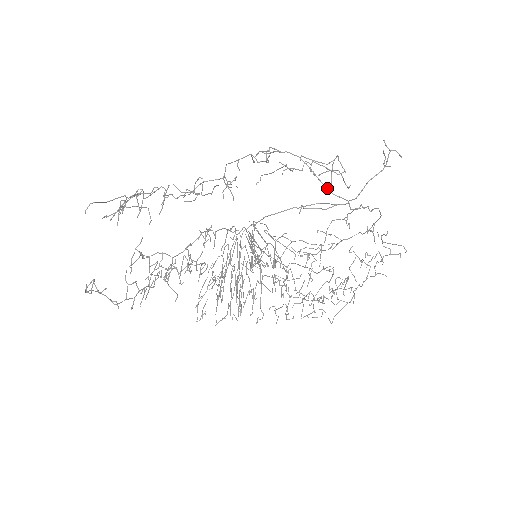
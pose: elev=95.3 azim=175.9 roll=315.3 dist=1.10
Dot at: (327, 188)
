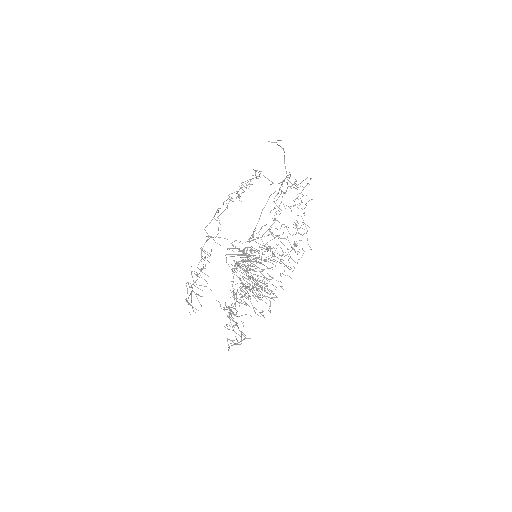
Dot at: occluded
